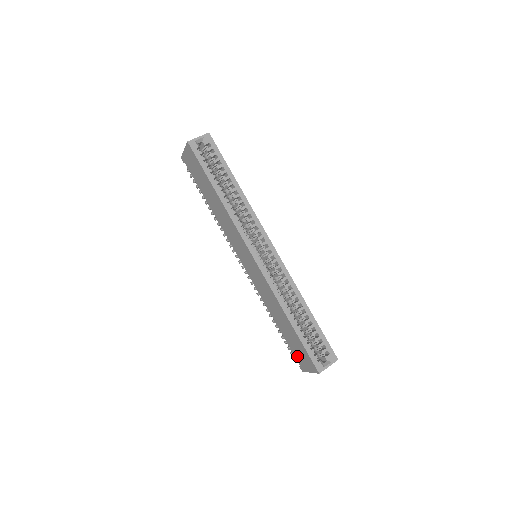
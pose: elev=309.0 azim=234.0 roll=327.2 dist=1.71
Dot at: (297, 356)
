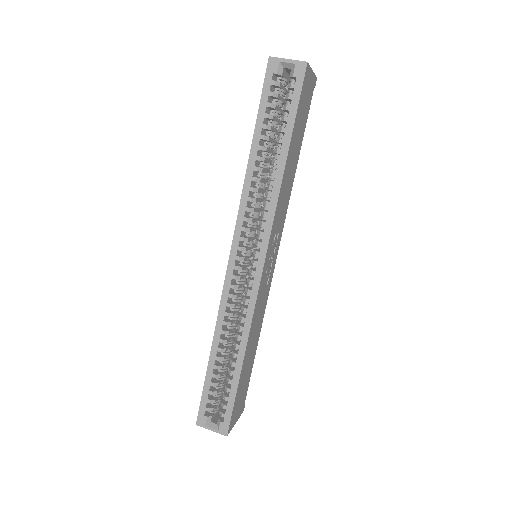
Dot at: occluded
